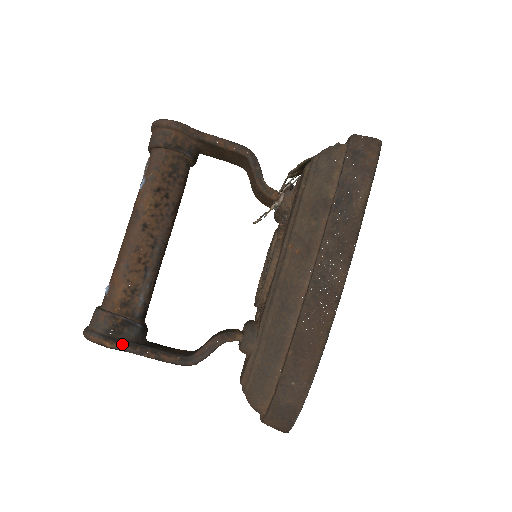
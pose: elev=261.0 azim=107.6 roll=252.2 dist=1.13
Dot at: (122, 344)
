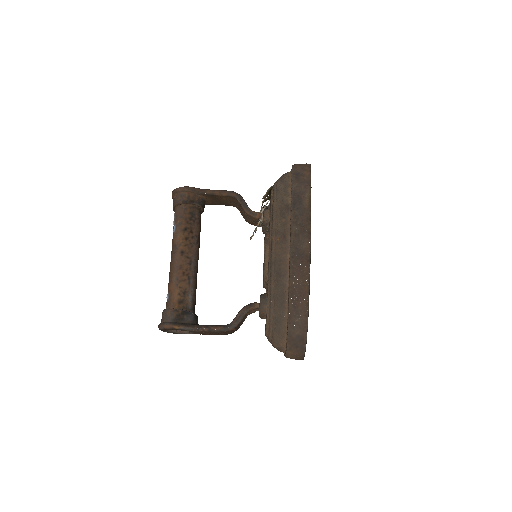
Dot at: (185, 326)
